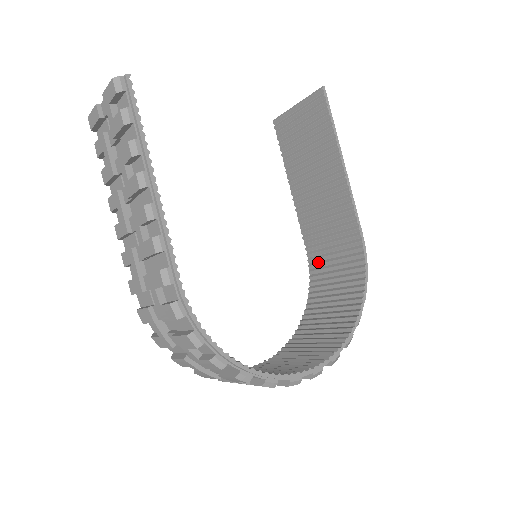
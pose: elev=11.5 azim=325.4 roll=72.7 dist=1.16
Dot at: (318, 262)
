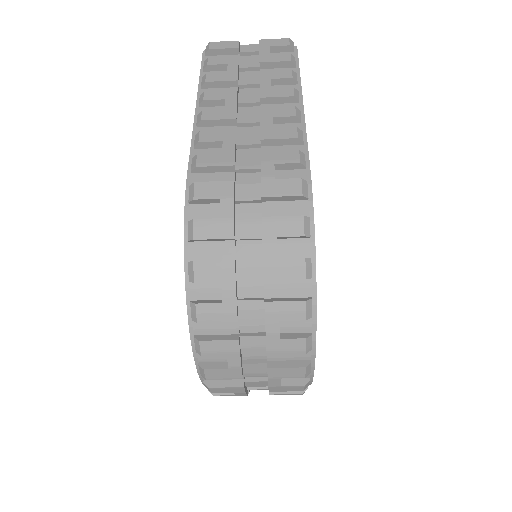
Dot at: occluded
